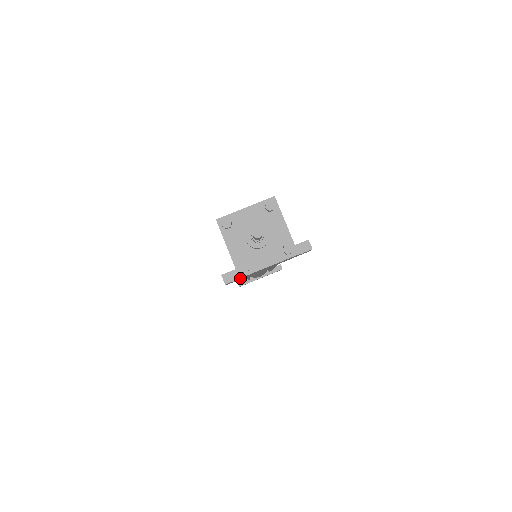
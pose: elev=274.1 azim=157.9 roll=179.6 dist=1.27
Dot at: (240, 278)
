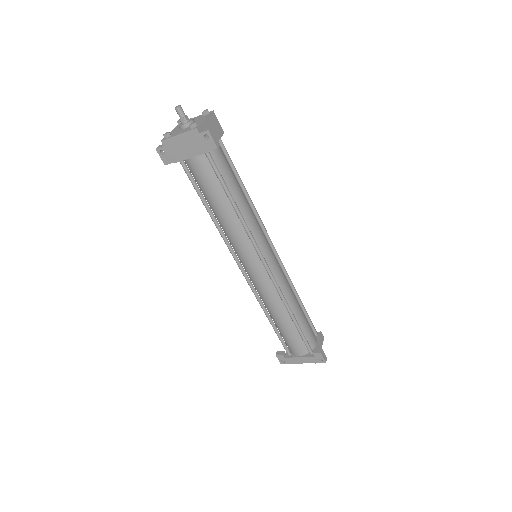
Dot at: (165, 147)
